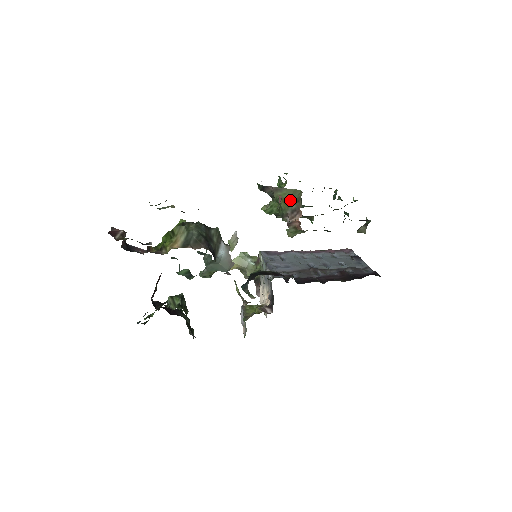
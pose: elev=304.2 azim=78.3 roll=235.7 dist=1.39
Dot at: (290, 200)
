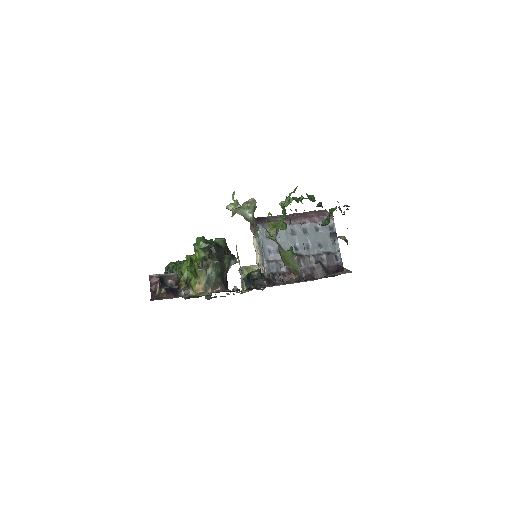
Dot at: (290, 263)
